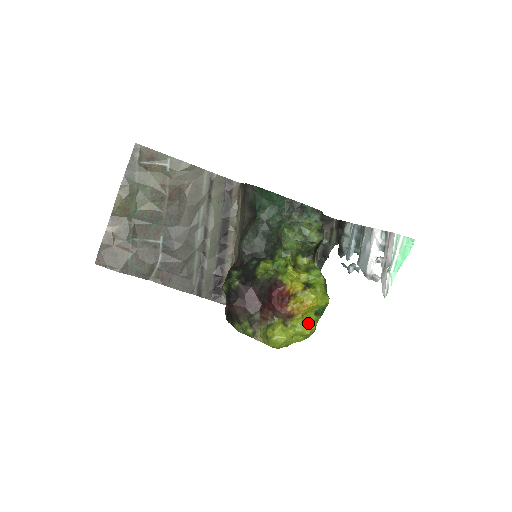
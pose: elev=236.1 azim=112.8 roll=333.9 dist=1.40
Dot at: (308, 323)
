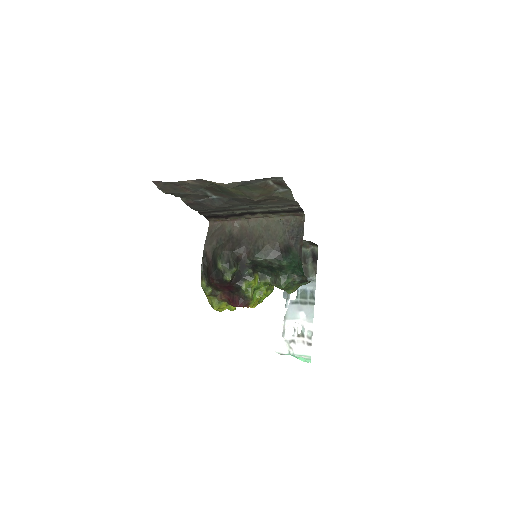
Dot at: occluded
